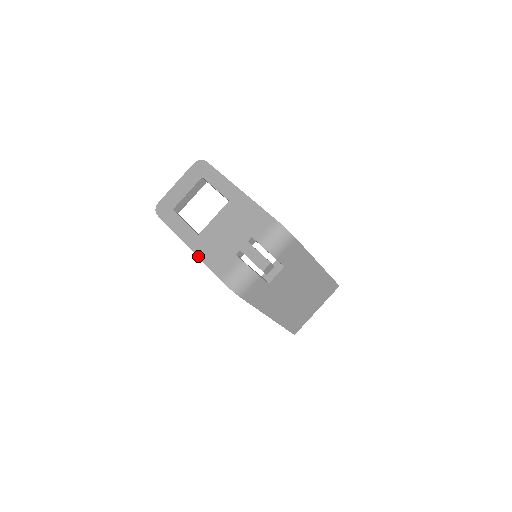
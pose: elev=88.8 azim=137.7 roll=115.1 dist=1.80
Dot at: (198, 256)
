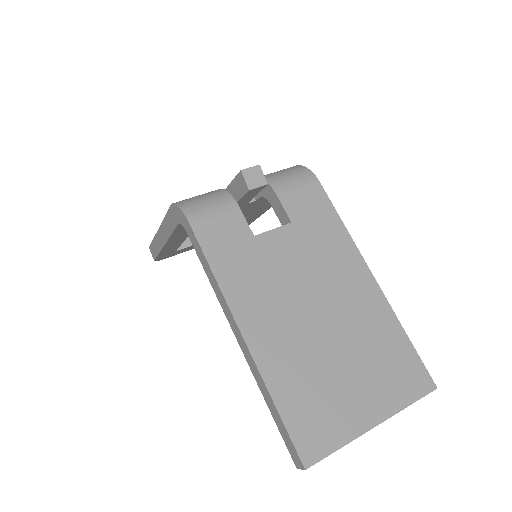
Dot at: (162, 222)
